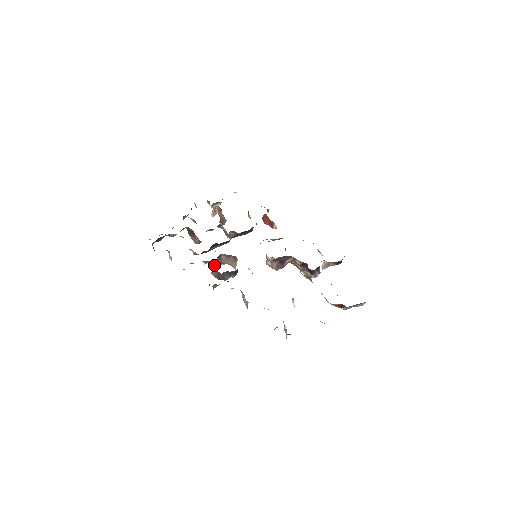
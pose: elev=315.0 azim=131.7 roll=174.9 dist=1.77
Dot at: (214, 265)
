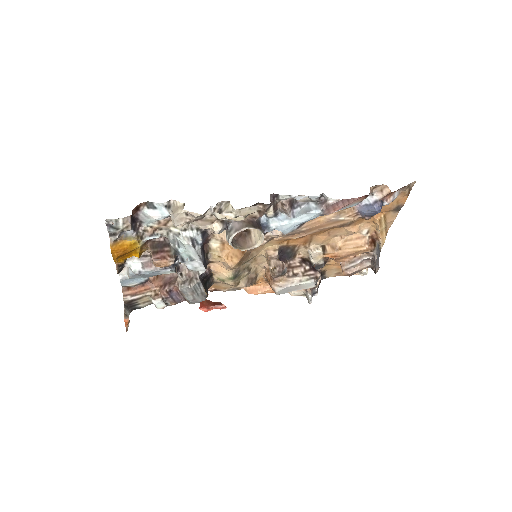
Dot at: (232, 232)
